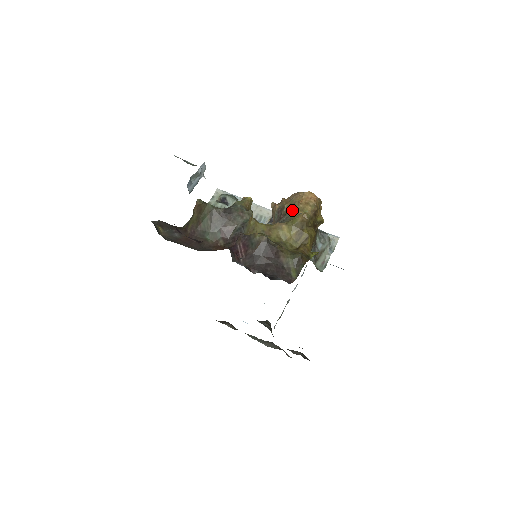
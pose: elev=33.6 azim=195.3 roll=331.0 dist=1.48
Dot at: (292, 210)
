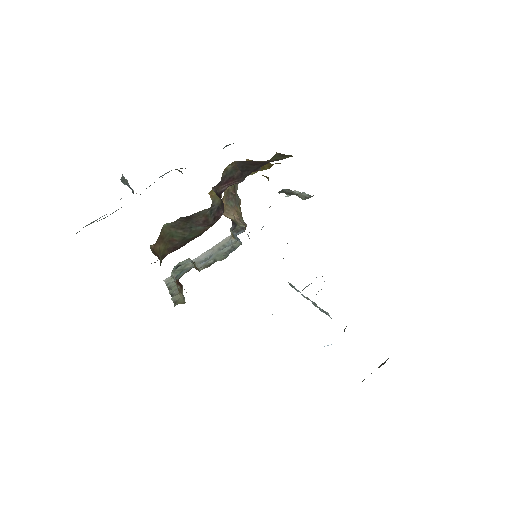
Dot at: occluded
